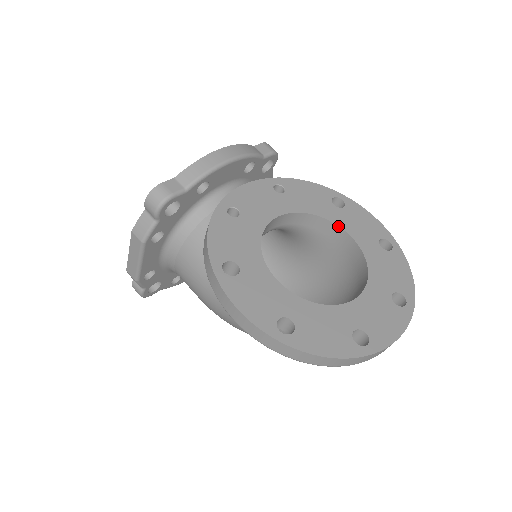
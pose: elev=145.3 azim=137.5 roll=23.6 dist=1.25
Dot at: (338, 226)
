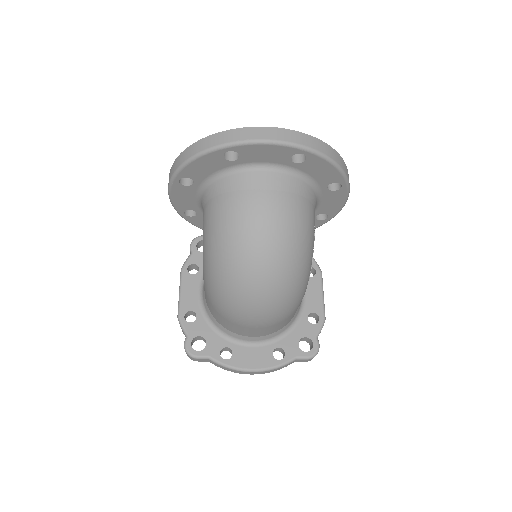
Dot at: occluded
